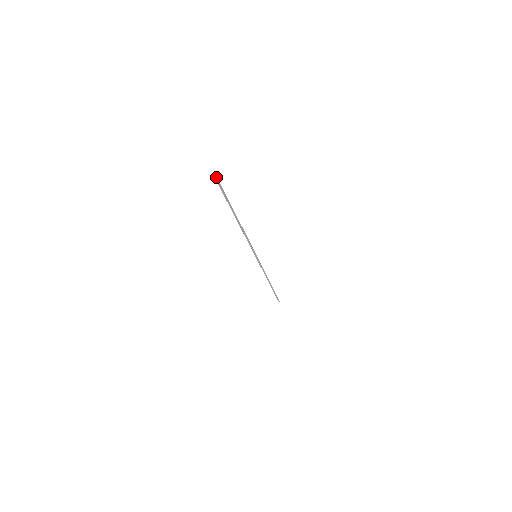
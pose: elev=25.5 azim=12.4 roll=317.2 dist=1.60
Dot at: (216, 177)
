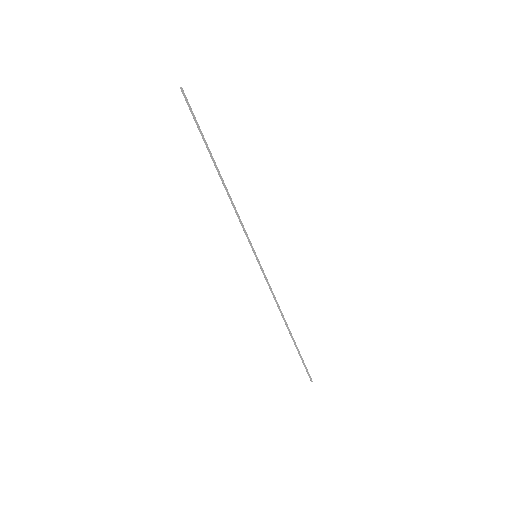
Dot at: (182, 89)
